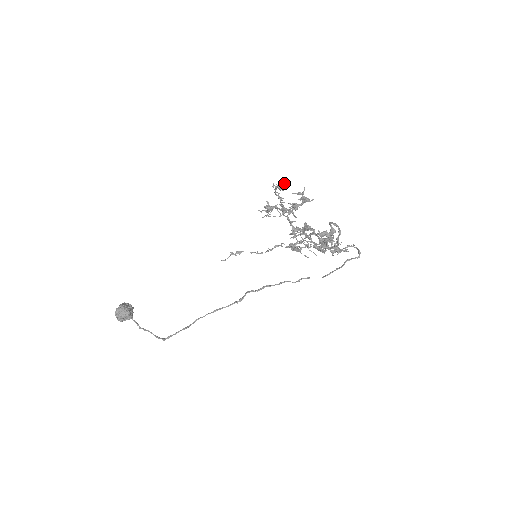
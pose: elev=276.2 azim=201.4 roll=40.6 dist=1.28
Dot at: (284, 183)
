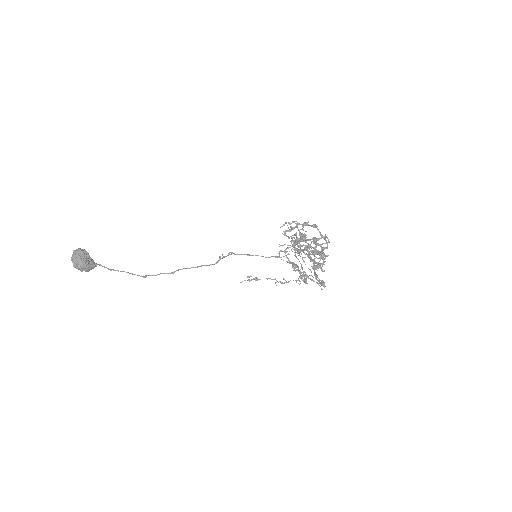
Dot at: occluded
